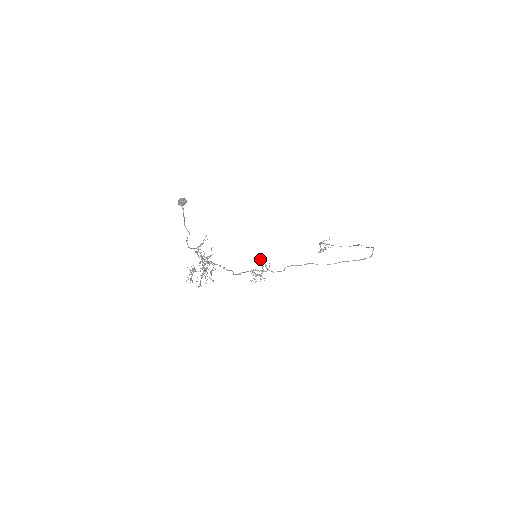
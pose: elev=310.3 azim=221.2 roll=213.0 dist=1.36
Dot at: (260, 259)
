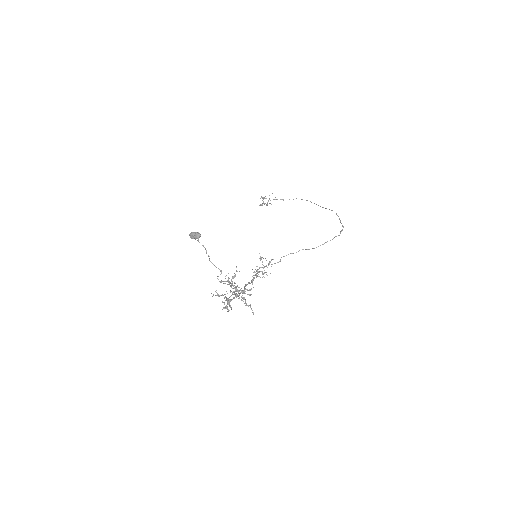
Dot at: (260, 258)
